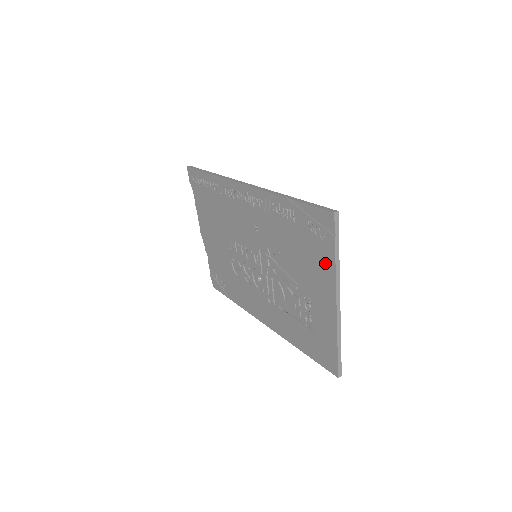
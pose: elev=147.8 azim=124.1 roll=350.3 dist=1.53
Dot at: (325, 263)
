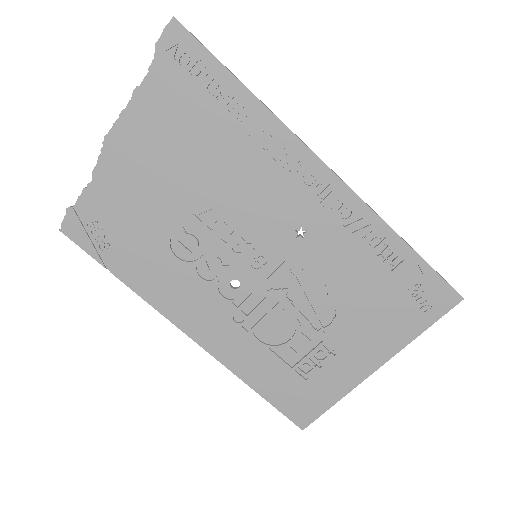
Dot at: (400, 331)
